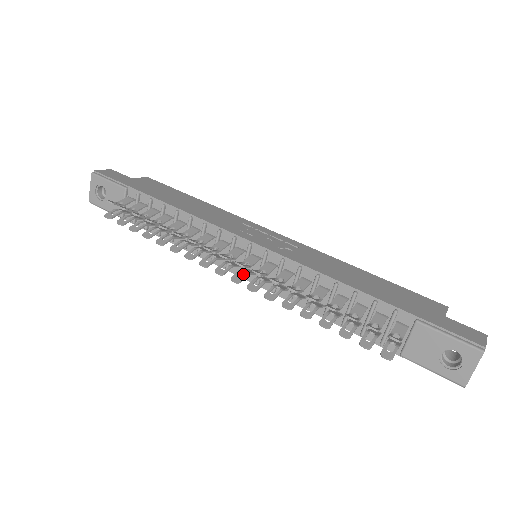
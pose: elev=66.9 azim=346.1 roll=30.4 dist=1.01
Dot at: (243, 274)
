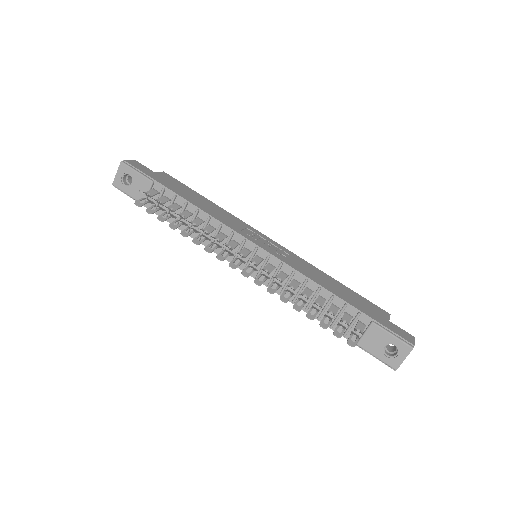
Dot at: occluded
